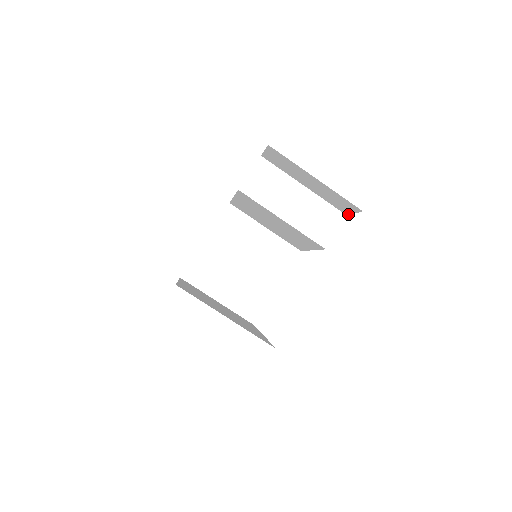
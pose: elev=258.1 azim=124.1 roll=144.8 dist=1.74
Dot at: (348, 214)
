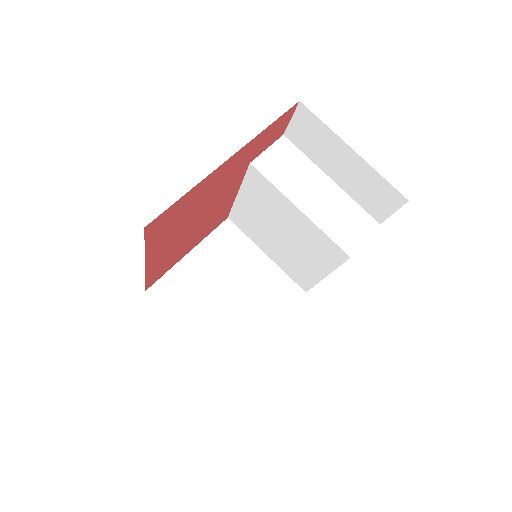
Dot at: (382, 220)
